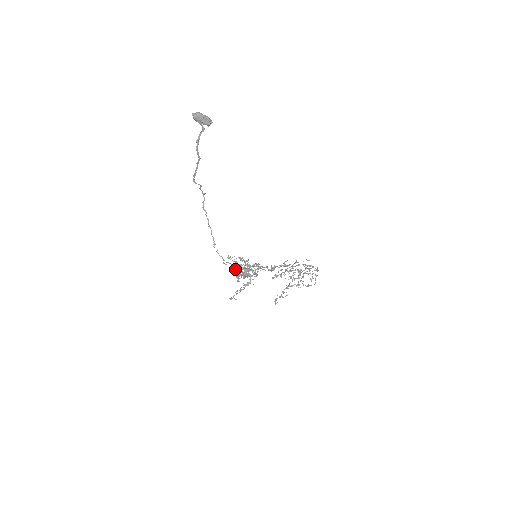
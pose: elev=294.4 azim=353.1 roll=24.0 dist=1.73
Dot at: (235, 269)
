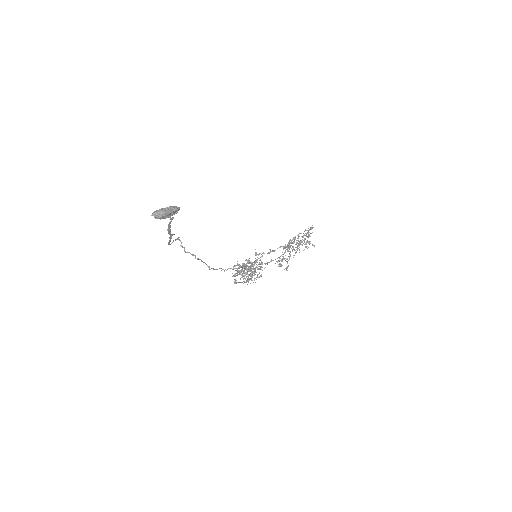
Dot at: occluded
